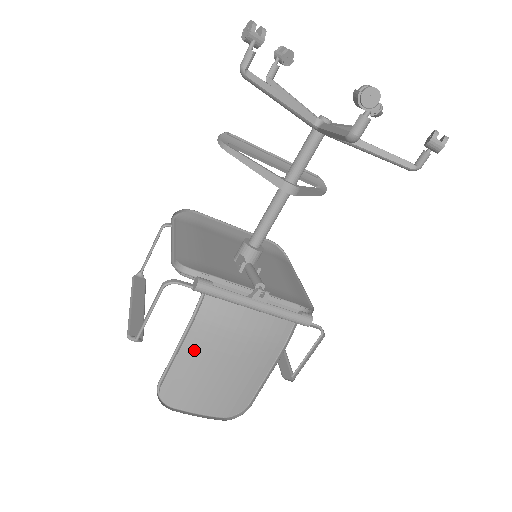
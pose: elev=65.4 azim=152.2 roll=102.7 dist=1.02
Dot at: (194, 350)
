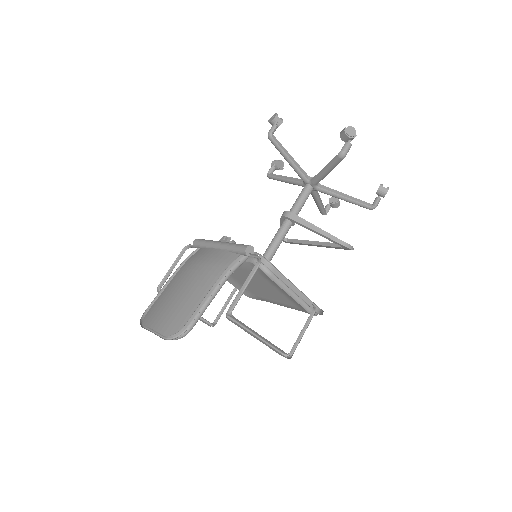
Dot at: (175, 280)
